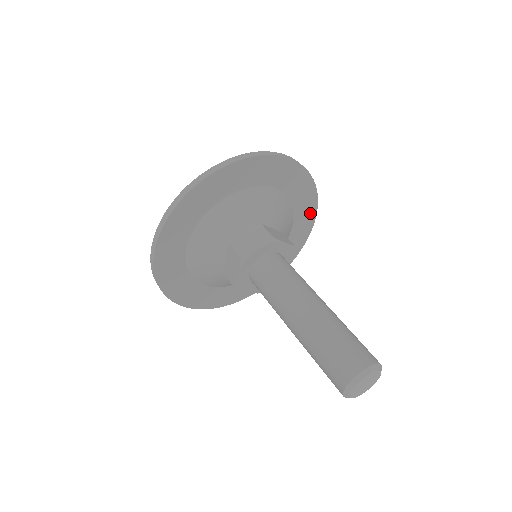
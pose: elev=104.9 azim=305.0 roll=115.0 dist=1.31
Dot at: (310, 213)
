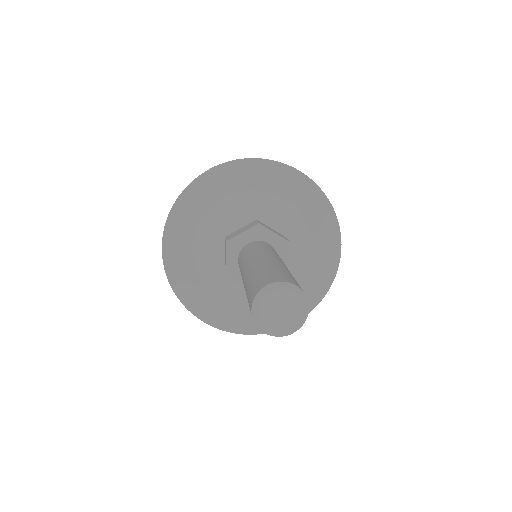
Dot at: (281, 172)
